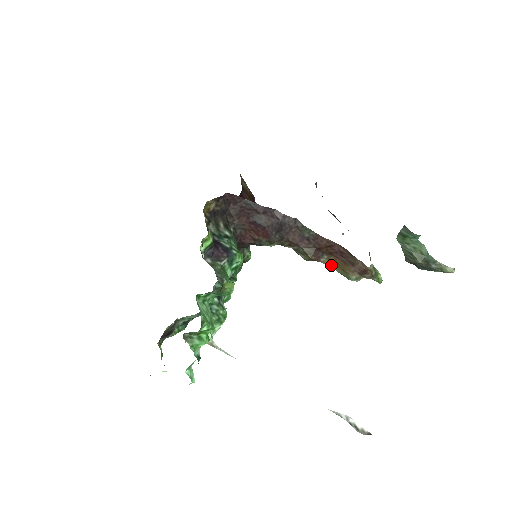
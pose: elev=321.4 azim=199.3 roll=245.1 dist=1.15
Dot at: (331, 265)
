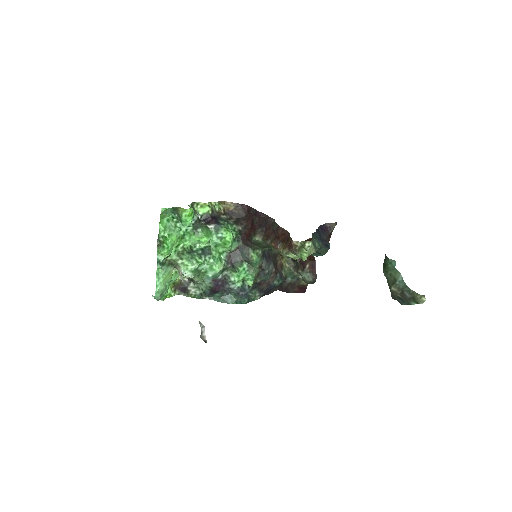
Dot at: occluded
